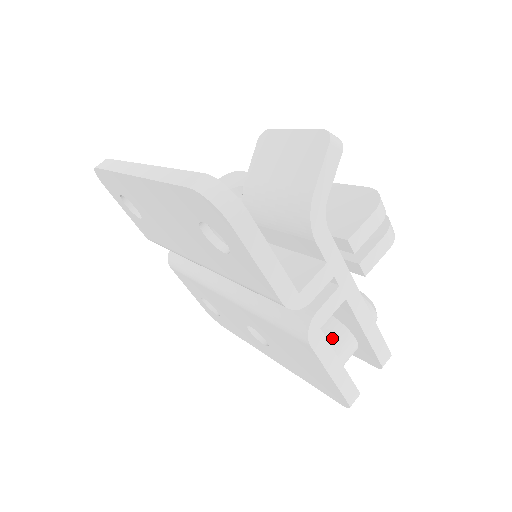
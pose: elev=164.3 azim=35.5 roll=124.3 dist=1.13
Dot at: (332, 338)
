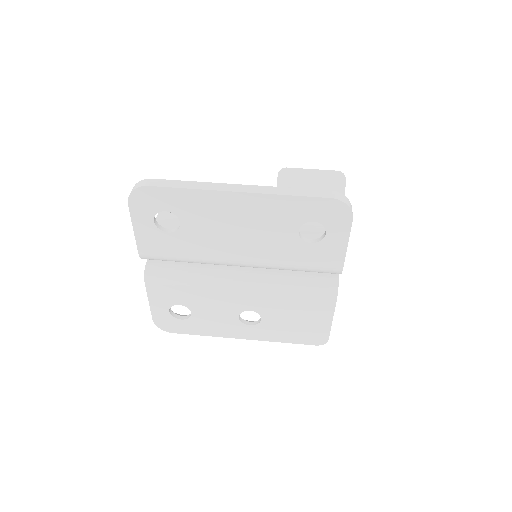
Dot at: occluded
